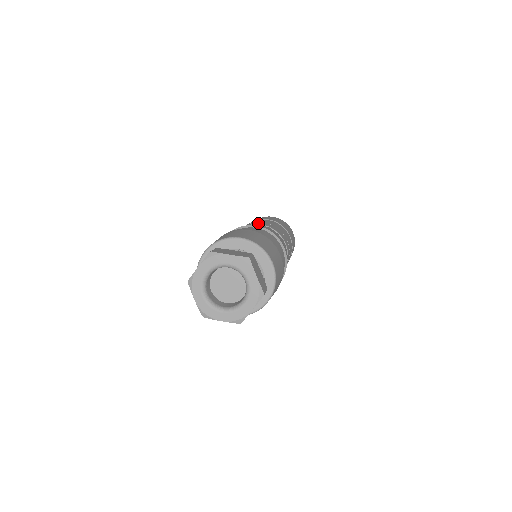
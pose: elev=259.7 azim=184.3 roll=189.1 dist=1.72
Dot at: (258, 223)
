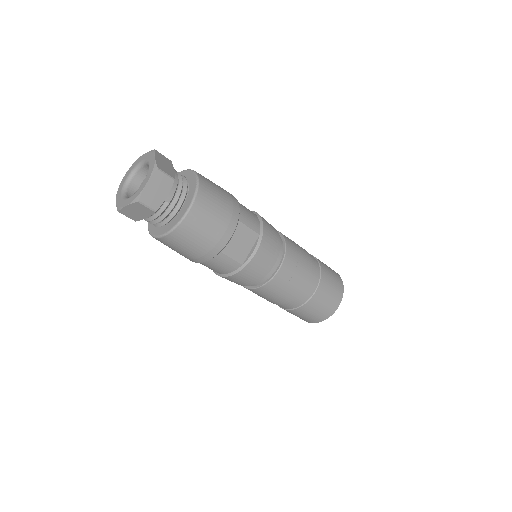
Dot at: occluded
